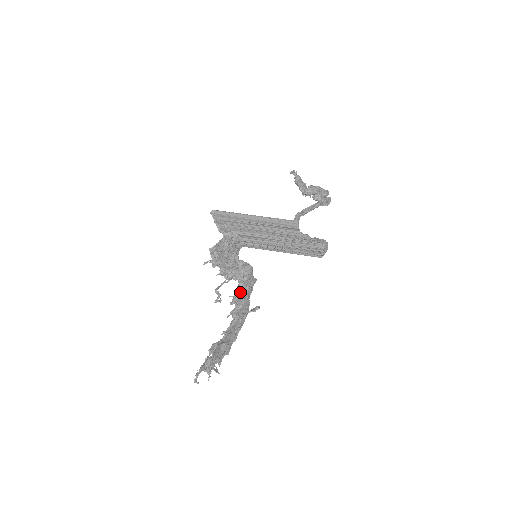
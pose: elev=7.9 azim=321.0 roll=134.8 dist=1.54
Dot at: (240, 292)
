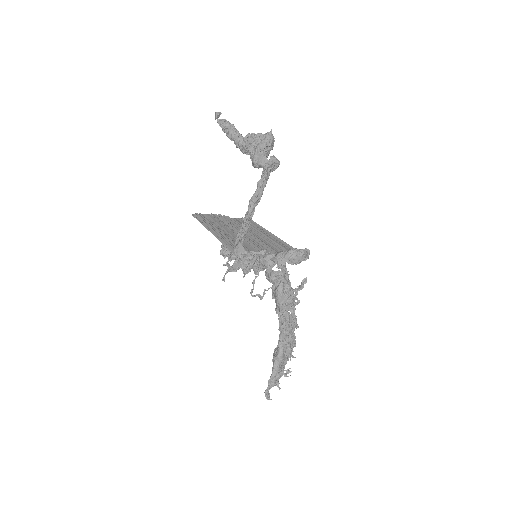
Dot at: (273, 285)
